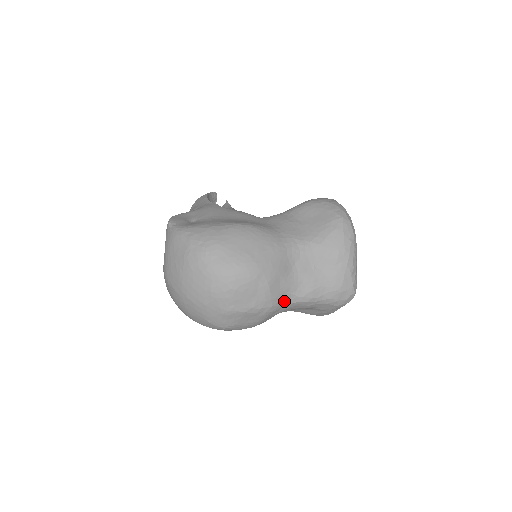
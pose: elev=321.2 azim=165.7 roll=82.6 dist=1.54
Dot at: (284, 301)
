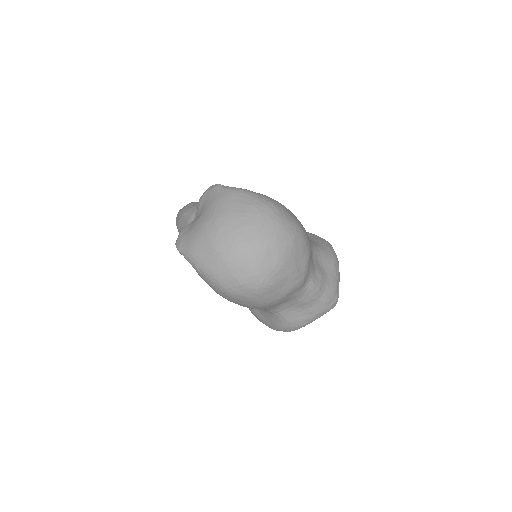
Dot at: (306, 281)
